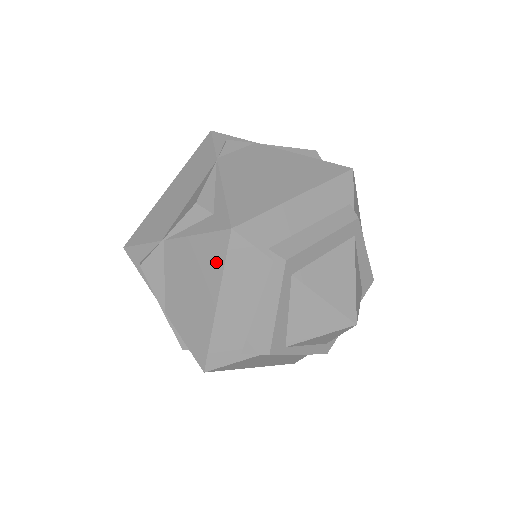
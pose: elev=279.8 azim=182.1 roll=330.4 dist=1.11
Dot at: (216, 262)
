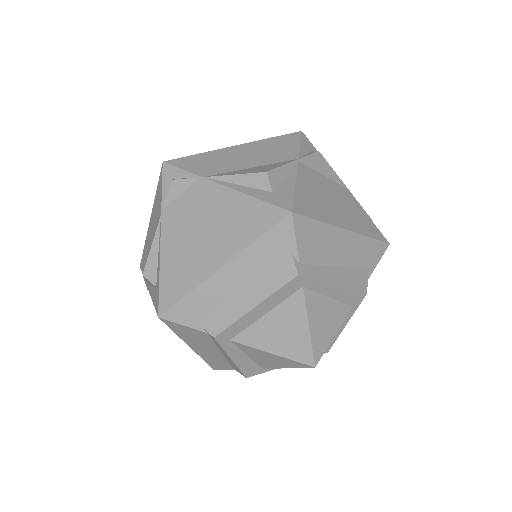
Dot at: occluded
